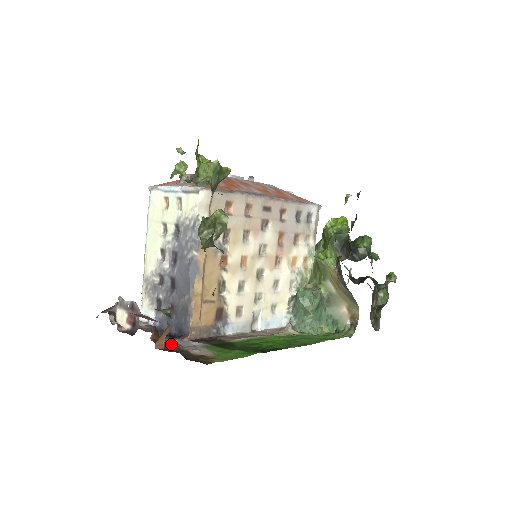
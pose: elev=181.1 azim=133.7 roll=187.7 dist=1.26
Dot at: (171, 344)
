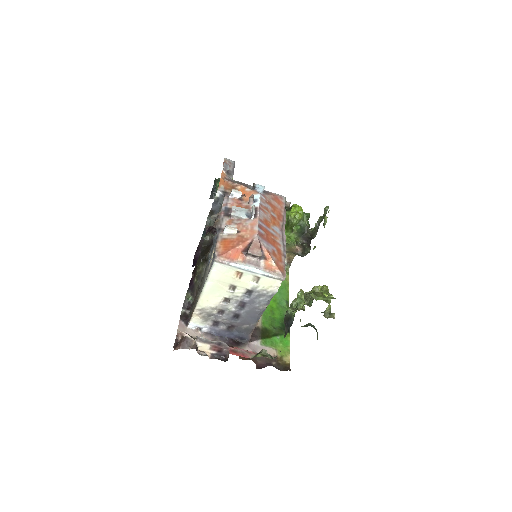
Dot at: occluded
